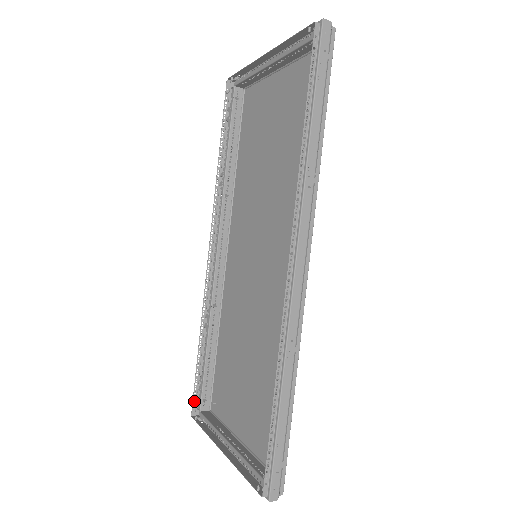
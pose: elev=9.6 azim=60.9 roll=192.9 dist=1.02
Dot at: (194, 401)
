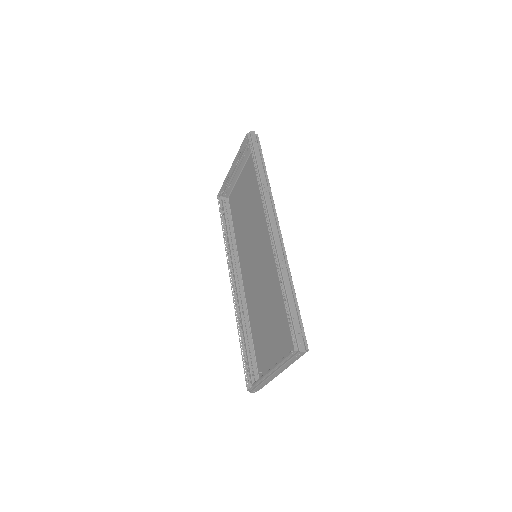
Dot at: (246, 379)
